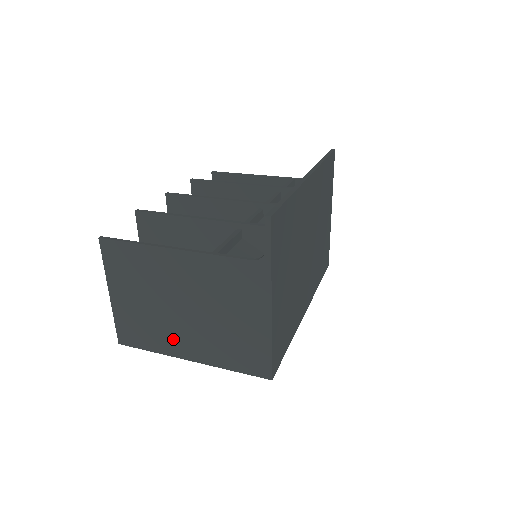
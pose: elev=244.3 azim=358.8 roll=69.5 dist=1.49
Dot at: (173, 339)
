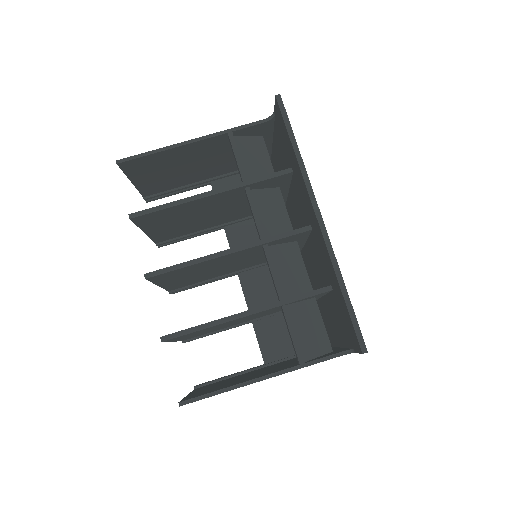
Dot at: occluded
